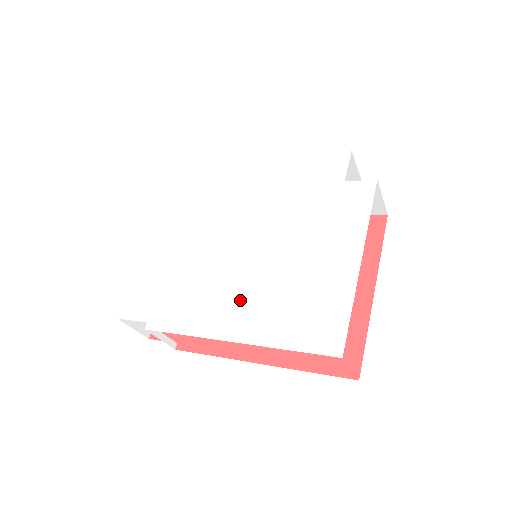
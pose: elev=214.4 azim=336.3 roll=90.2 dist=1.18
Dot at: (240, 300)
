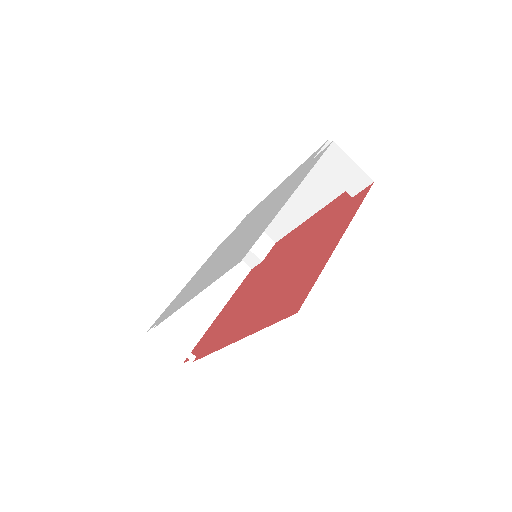
Dot at: (210, 273)
